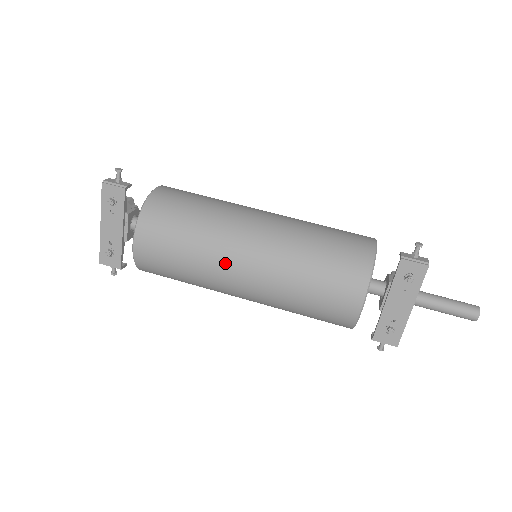
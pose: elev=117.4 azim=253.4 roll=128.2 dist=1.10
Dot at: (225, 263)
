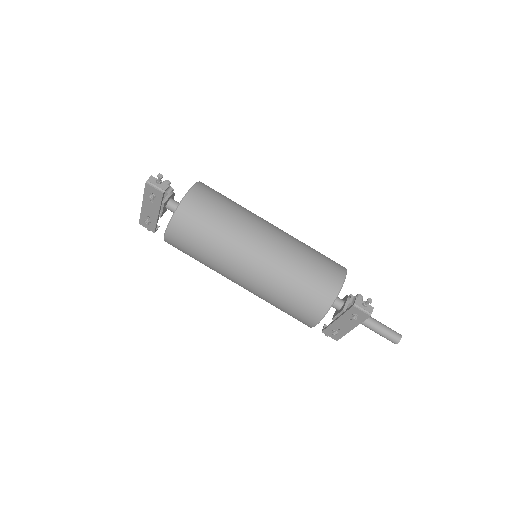
Dot at: (229, 270)
